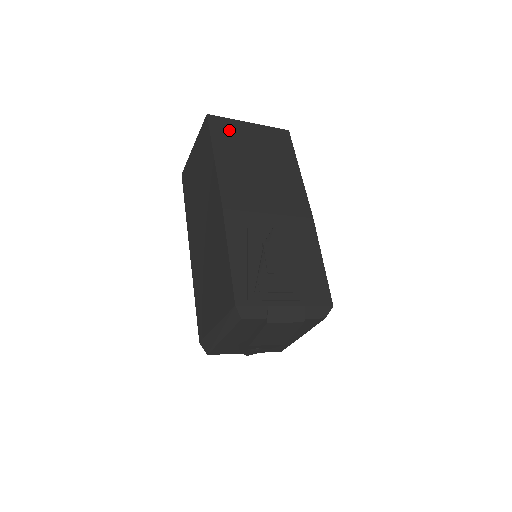
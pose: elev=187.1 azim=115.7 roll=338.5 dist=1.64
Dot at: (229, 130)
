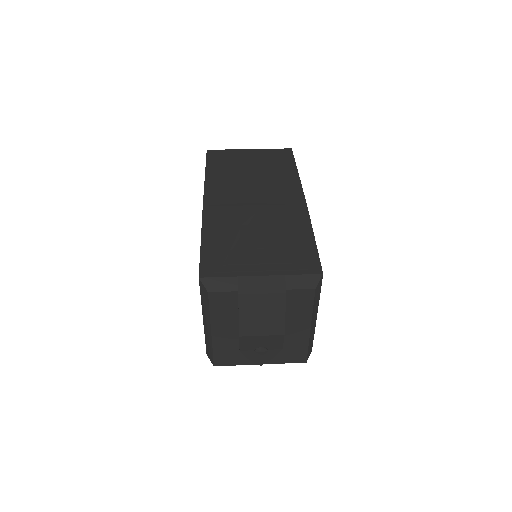
Dot at: (226, 156)
